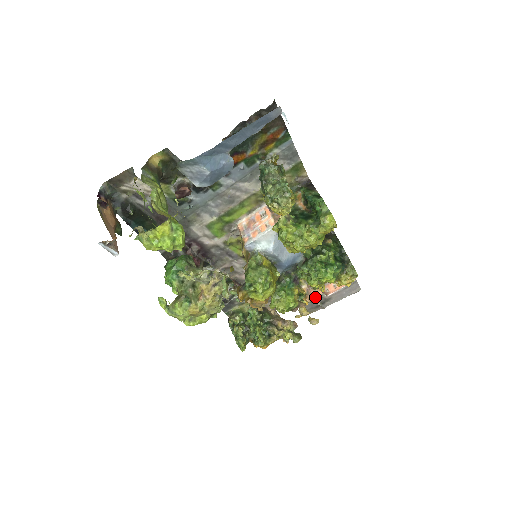
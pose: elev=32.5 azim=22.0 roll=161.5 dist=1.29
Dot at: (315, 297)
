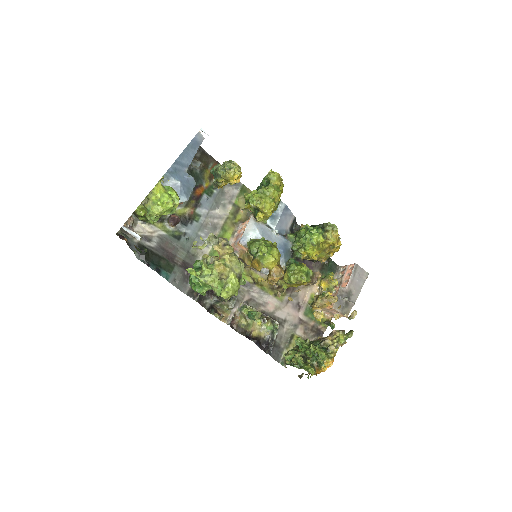
Dot at: (336, 293)
